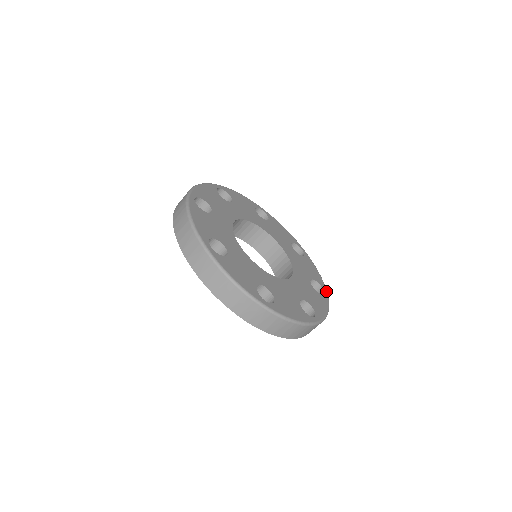
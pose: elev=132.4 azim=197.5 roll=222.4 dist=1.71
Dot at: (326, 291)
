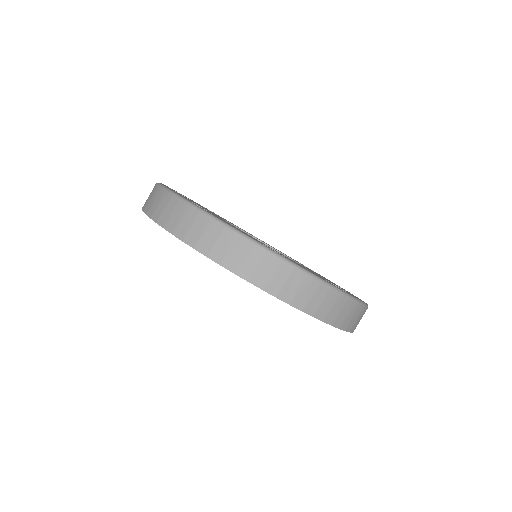
Dot at: occluded
